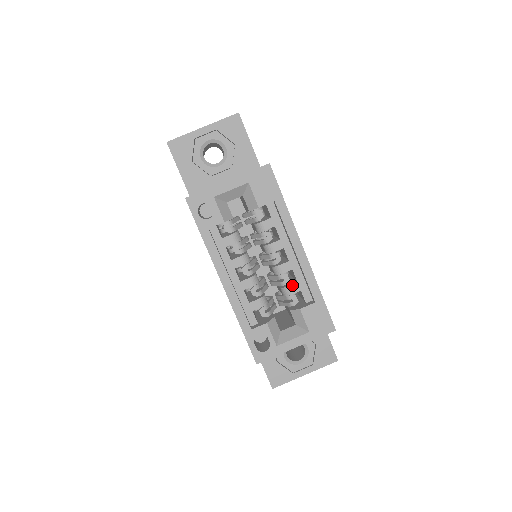
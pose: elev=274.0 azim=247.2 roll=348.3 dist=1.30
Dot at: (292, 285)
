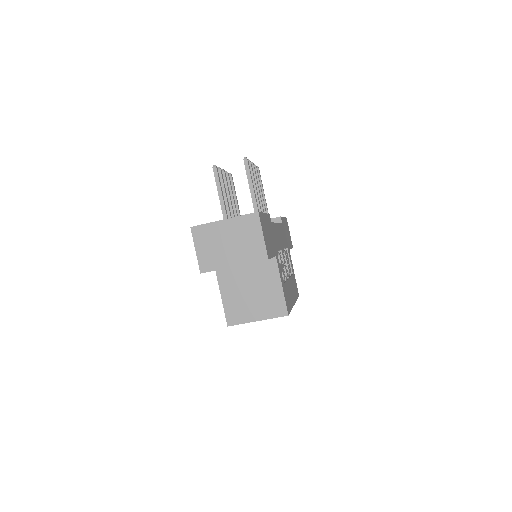
Dot at: occluded
